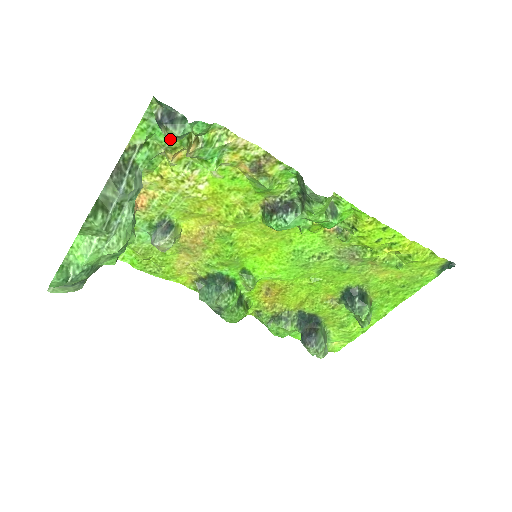
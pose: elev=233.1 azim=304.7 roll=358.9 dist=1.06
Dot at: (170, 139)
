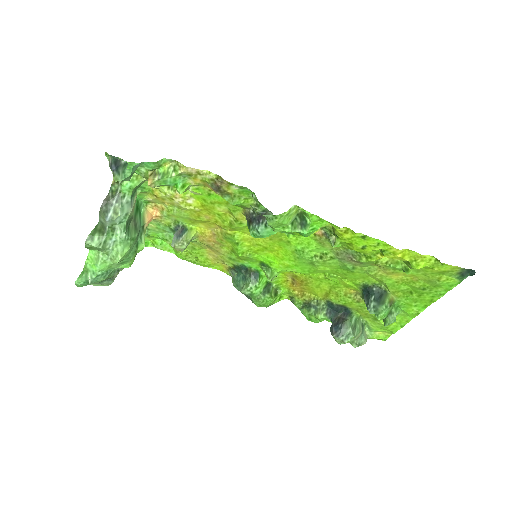
Dot at: (141, 172)
